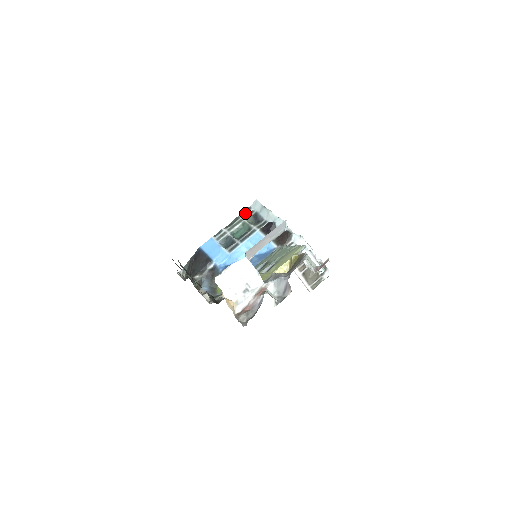
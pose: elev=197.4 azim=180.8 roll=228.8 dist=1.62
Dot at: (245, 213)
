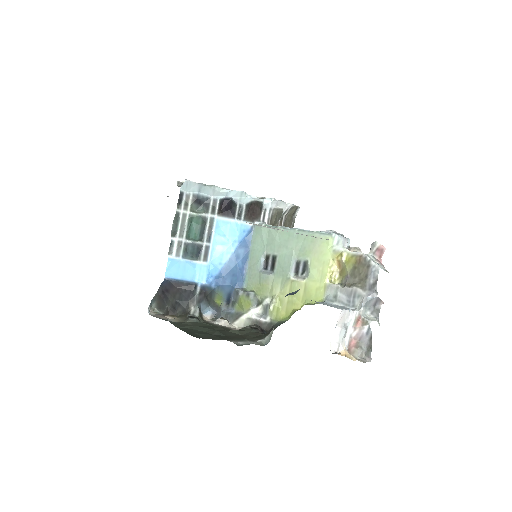
Dot at: (180, 203)
